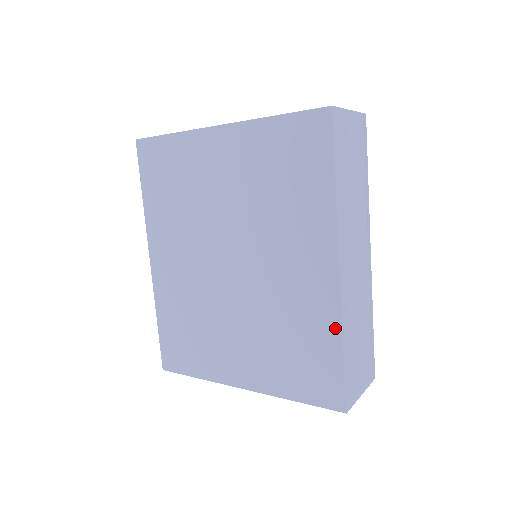
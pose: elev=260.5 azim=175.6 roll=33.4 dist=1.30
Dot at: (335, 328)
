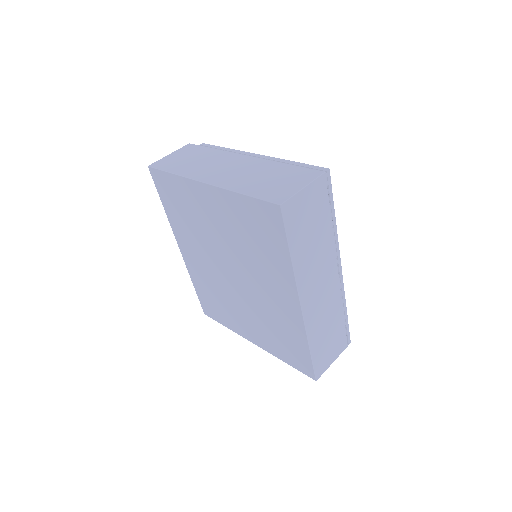
Dot at: (303, 337)
